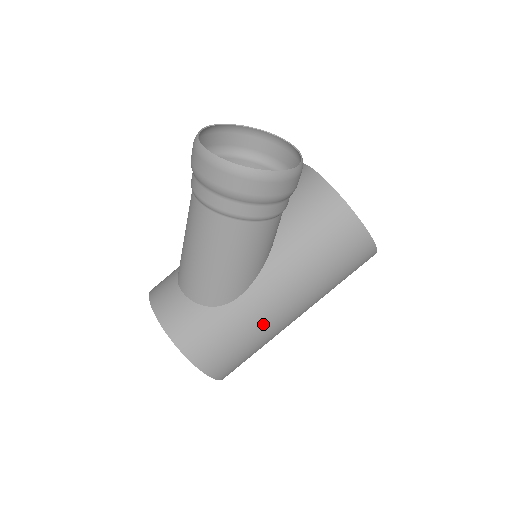
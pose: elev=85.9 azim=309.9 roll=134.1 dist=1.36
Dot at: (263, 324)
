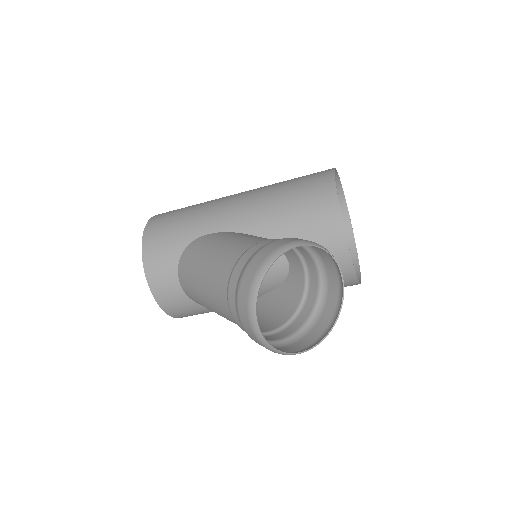
Dot at: occluded
